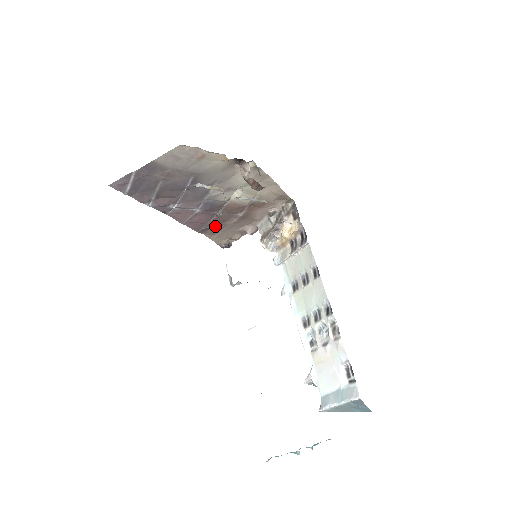
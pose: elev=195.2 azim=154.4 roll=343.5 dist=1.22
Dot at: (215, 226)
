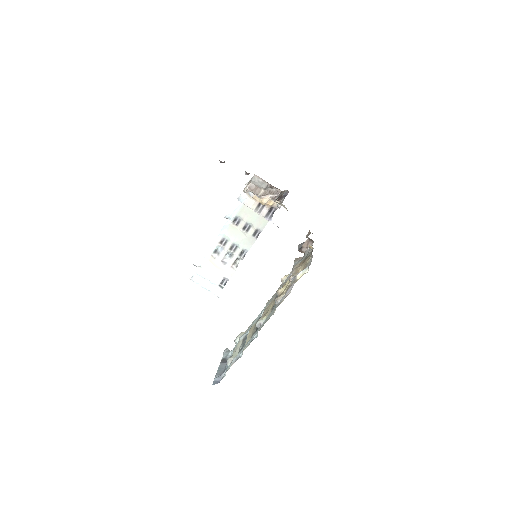
Dot at: occluded
